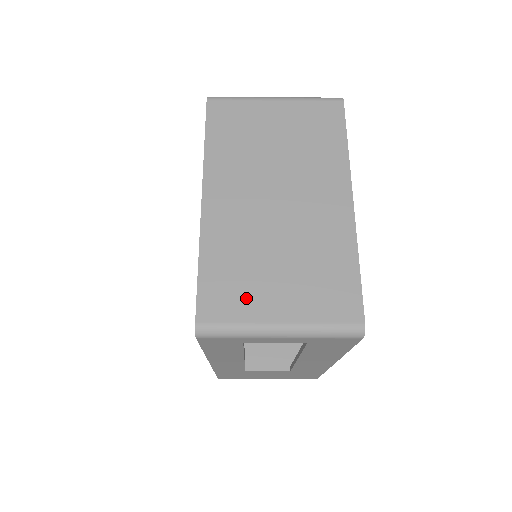
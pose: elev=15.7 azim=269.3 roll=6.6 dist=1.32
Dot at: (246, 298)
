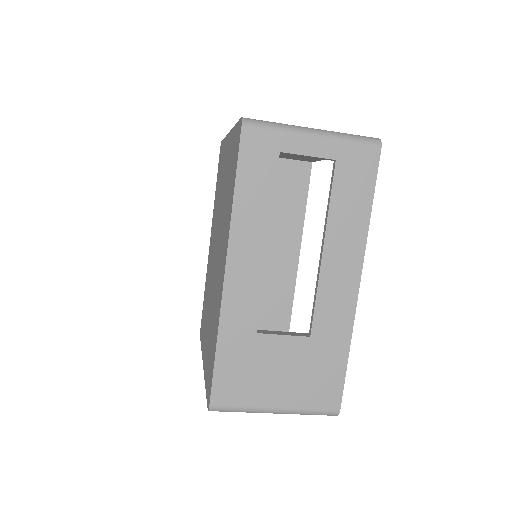
Dot at: occluded
